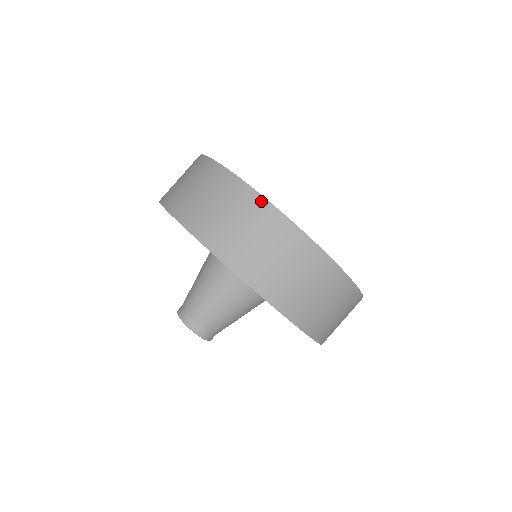
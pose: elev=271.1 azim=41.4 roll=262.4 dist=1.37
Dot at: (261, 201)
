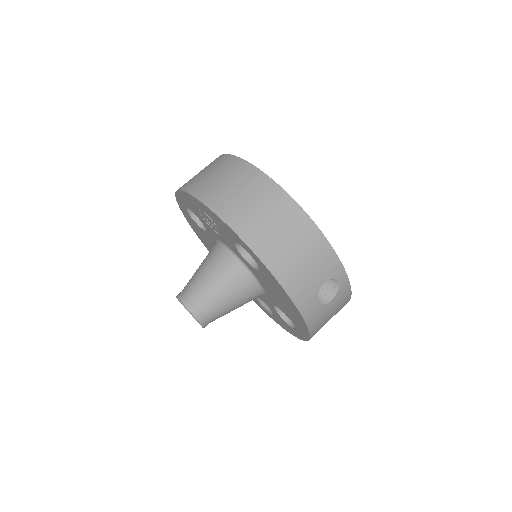
Dot at: (232, 158)
